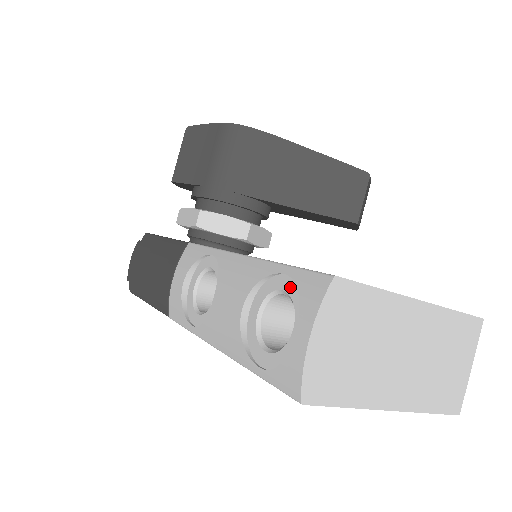
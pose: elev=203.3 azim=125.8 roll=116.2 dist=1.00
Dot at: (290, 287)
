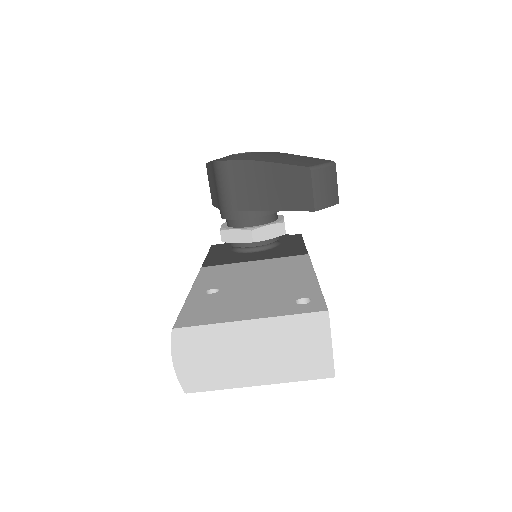
Dot at: occluded
